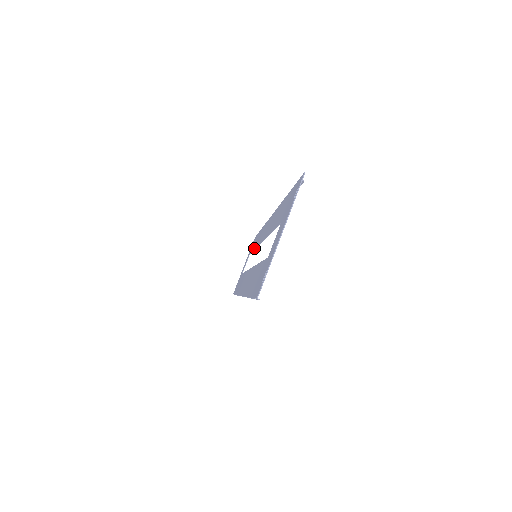
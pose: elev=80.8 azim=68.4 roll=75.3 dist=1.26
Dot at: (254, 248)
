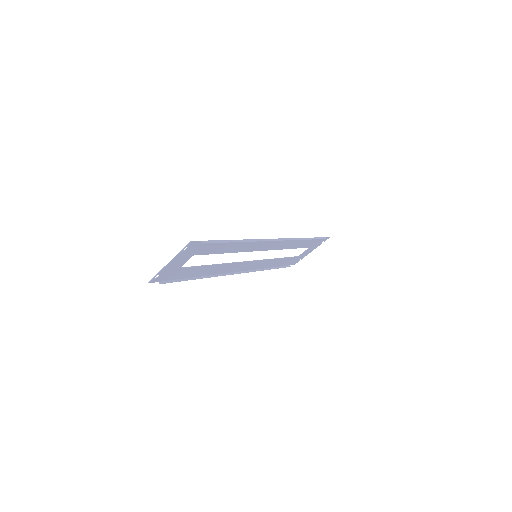
Dot at: (289, 247)
